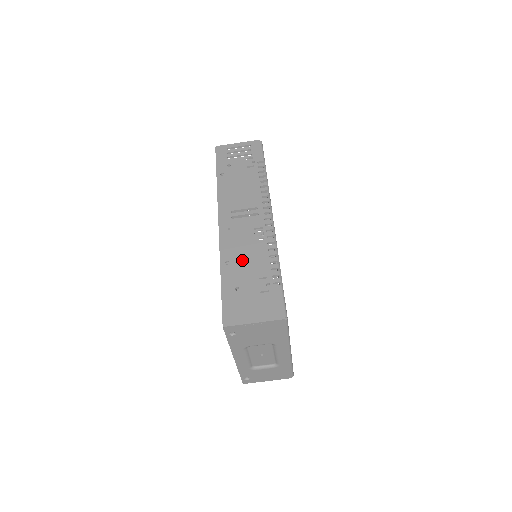
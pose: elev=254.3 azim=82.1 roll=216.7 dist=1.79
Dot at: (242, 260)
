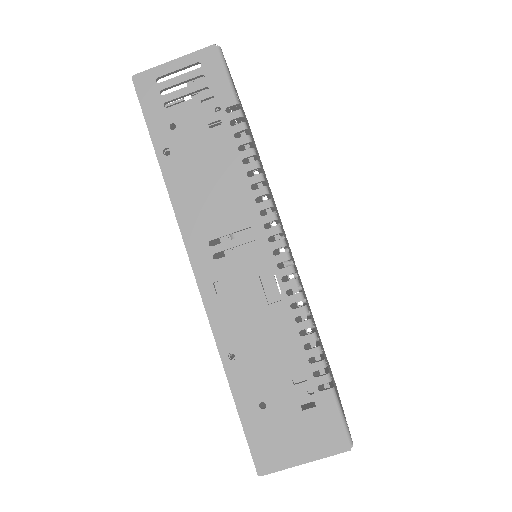
Dot at: (256, 348)
